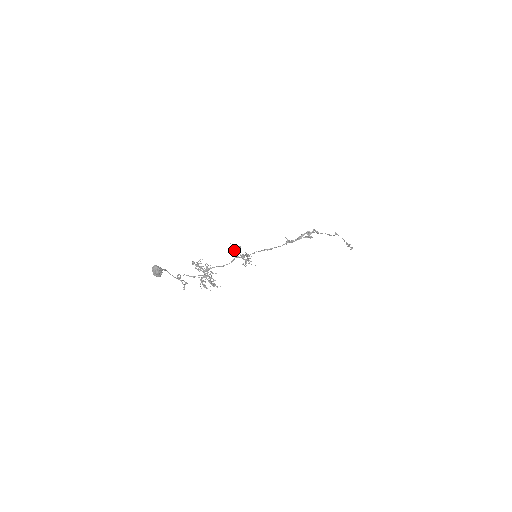
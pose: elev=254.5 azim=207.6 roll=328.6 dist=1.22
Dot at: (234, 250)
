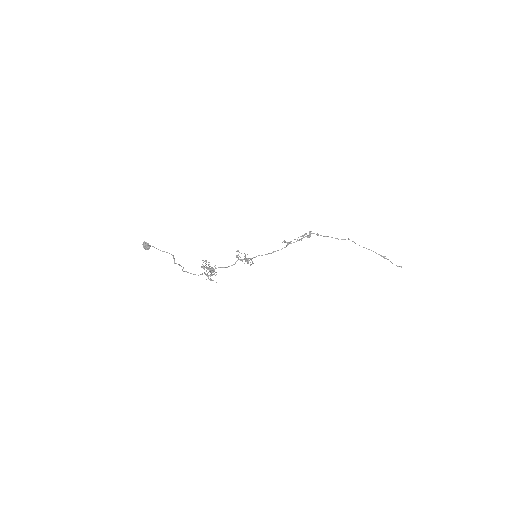
Dot at: (238, 257)
